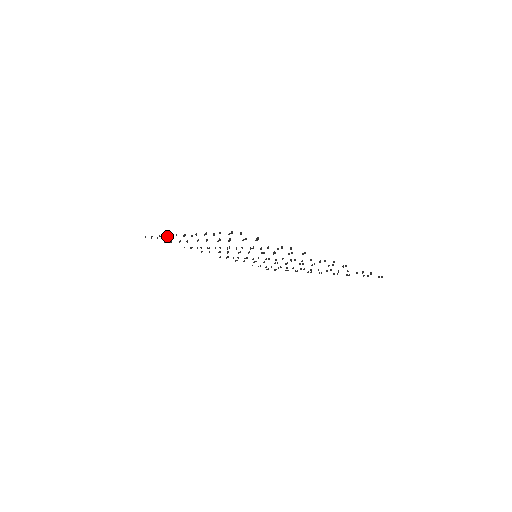
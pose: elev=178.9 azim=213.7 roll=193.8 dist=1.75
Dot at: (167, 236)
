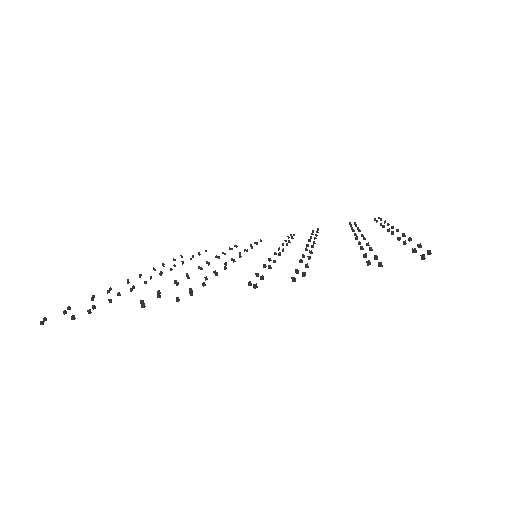
Dot at: occluded
